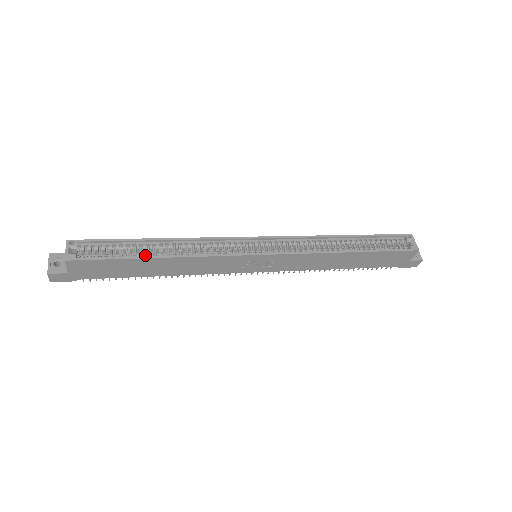
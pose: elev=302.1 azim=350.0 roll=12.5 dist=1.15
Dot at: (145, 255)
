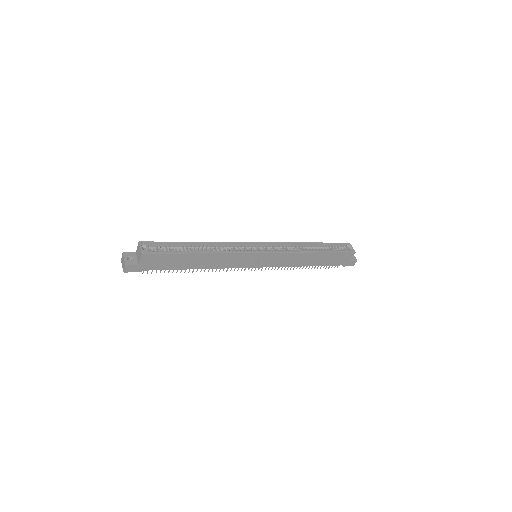
Dot at: (190, 252)
